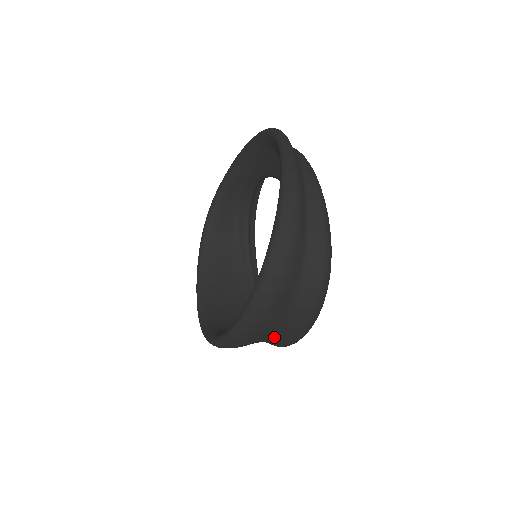
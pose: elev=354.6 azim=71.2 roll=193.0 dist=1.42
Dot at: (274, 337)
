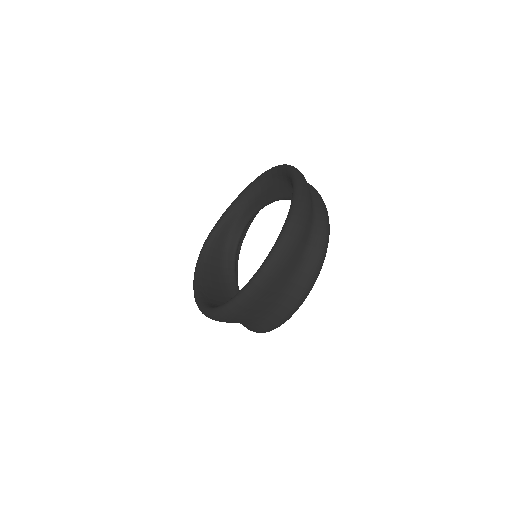
Dot at: (280, 299)
